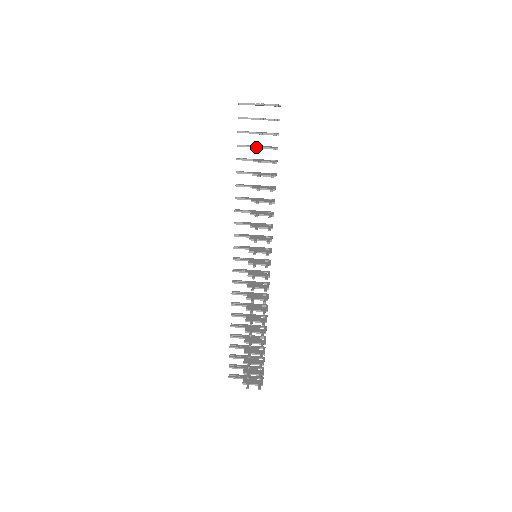
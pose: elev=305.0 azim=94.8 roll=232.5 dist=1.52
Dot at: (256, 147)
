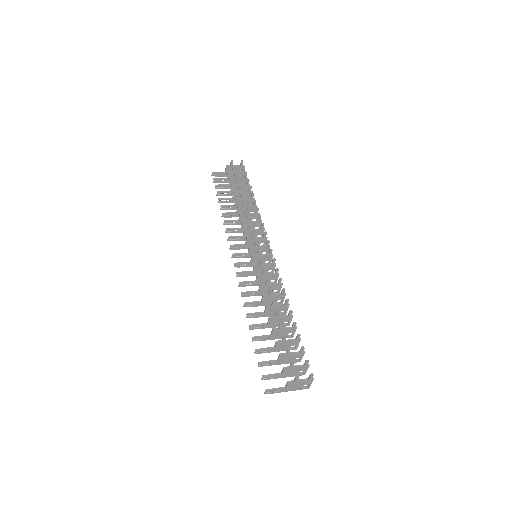
Dot at: (233, 185)
